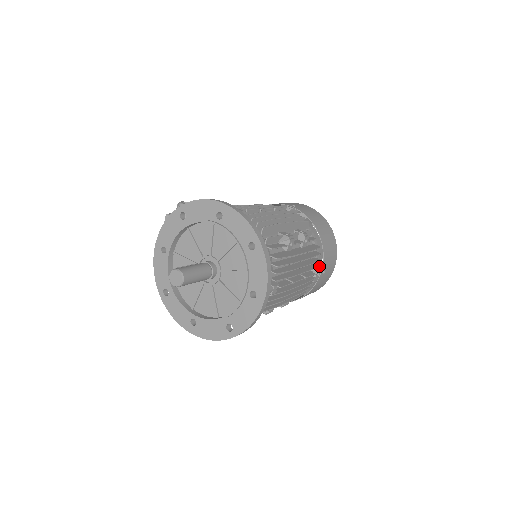
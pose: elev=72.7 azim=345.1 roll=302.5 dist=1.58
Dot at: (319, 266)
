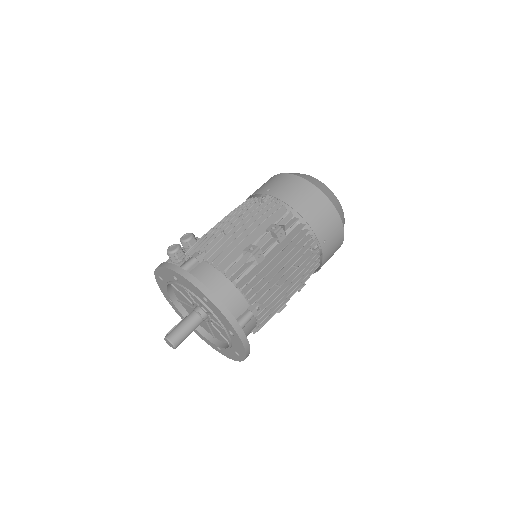
Dot at: (317, 239)
